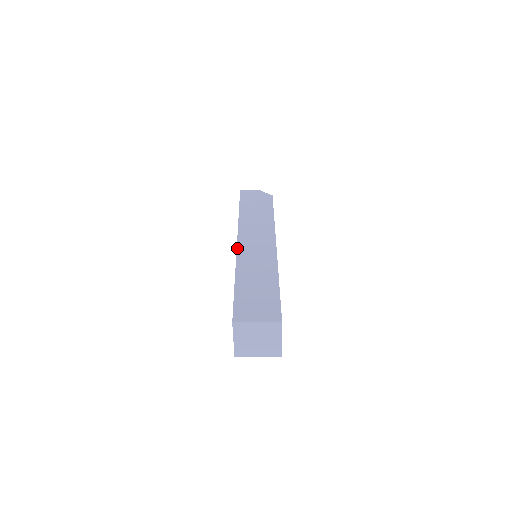
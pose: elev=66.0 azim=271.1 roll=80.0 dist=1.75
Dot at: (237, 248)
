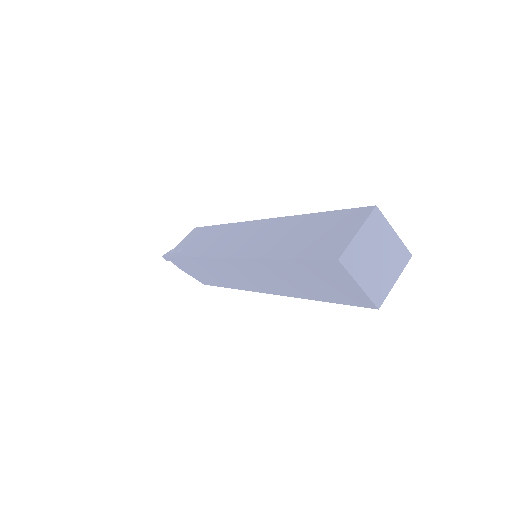
Dot at: (268, 219)
